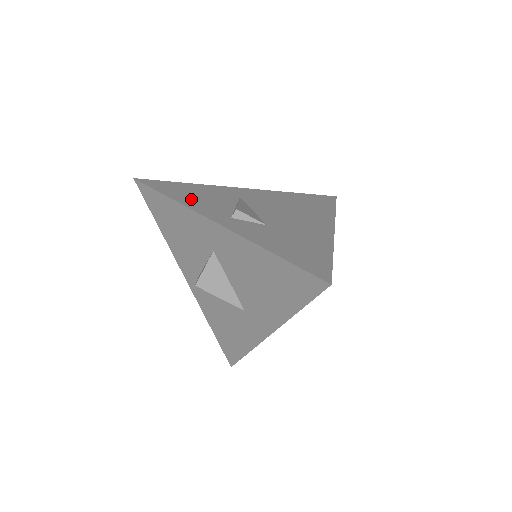
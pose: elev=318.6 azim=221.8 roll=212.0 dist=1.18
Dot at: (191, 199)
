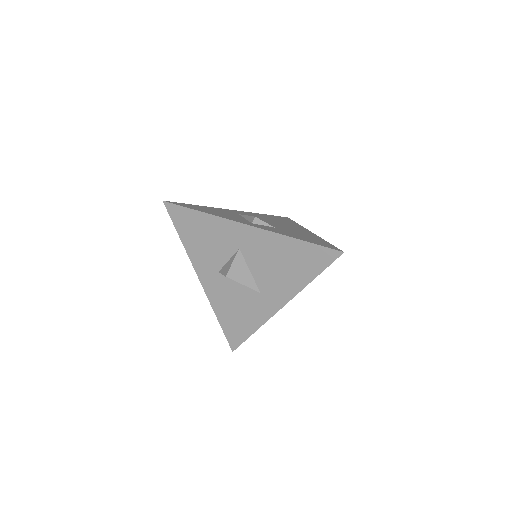
Dot at: (215, 213)
